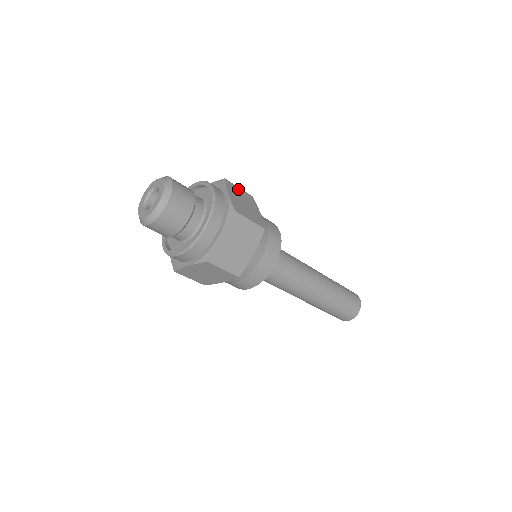
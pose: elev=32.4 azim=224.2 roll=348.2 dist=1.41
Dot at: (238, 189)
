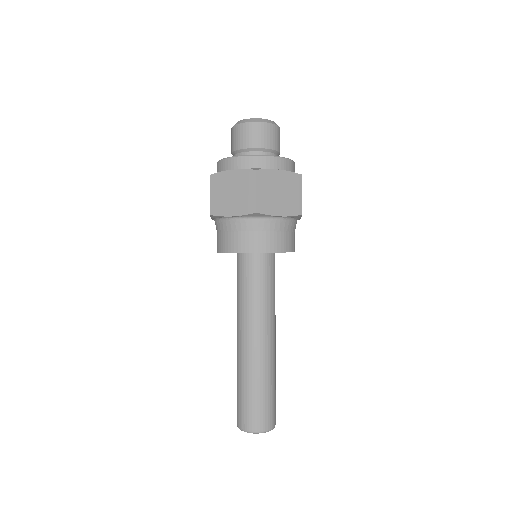
Dot at: occluded
